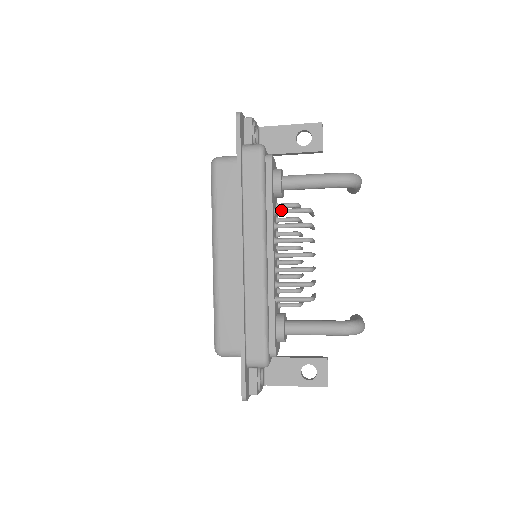
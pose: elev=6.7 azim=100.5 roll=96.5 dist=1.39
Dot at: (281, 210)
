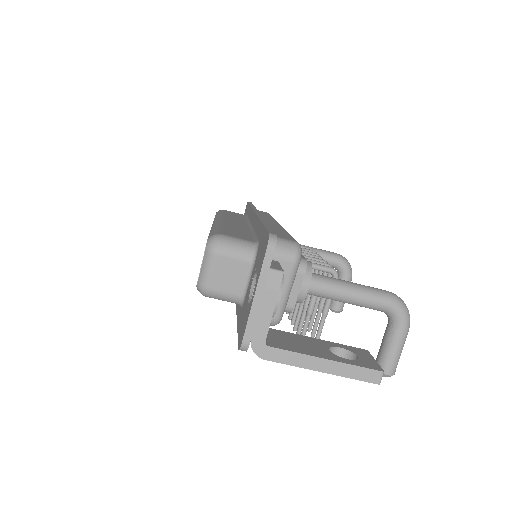
Dot at: occluded
